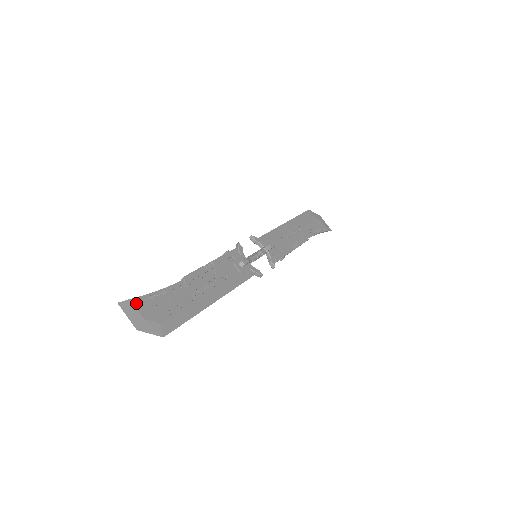
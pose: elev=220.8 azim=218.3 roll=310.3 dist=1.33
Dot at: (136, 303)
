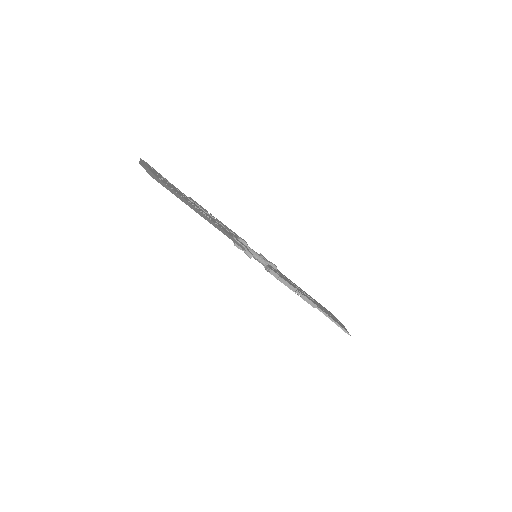
Dot at: (150, 166)
